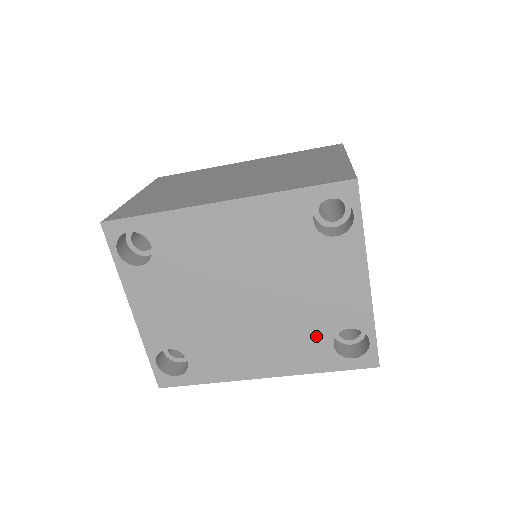
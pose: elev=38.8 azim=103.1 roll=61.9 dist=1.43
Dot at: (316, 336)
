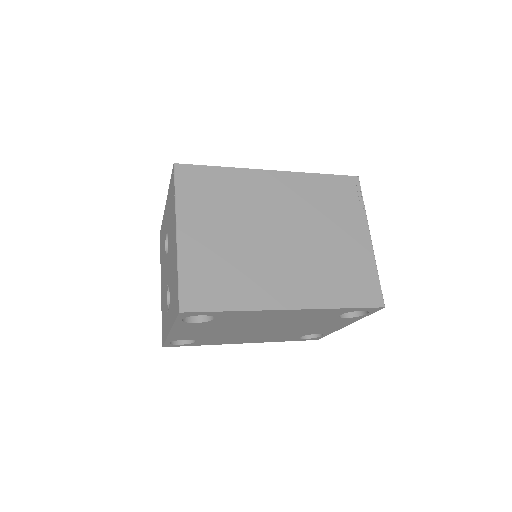
Dot at: (294, 335)
